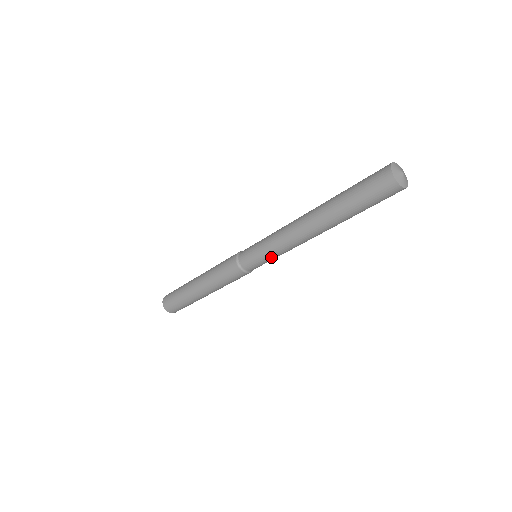
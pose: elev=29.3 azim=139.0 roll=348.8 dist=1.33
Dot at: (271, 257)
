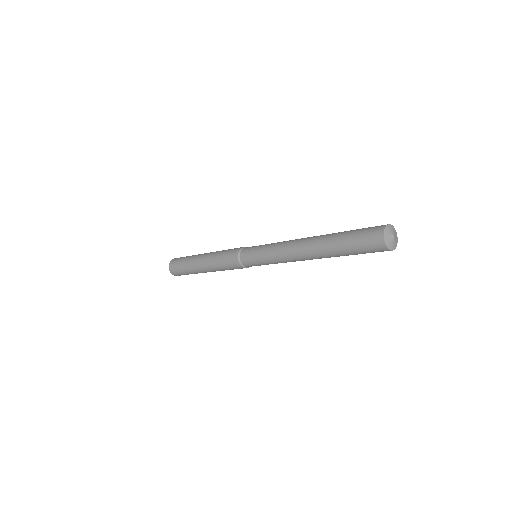
Dot at: (266, 262)
